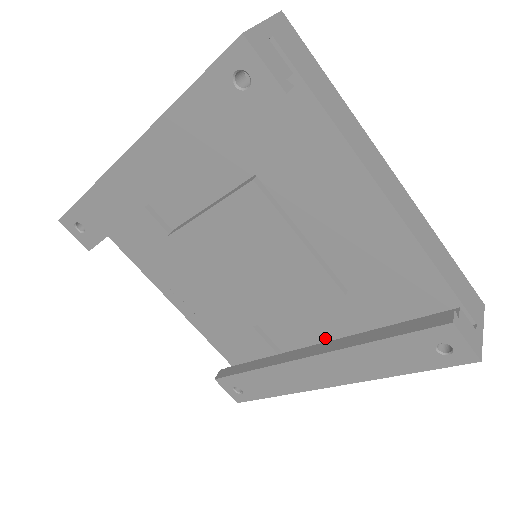
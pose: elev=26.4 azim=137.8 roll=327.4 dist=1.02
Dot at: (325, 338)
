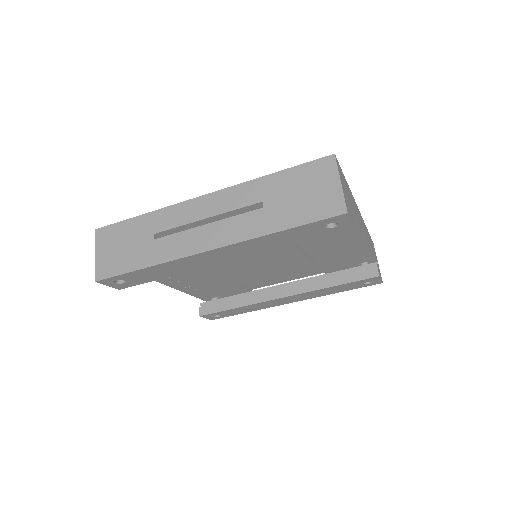
Dot at: (282, 277)
